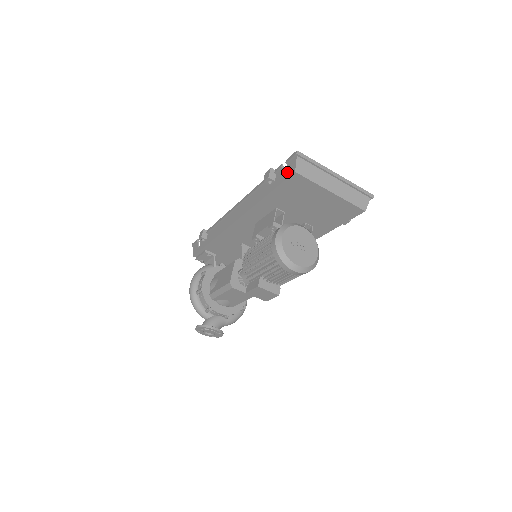
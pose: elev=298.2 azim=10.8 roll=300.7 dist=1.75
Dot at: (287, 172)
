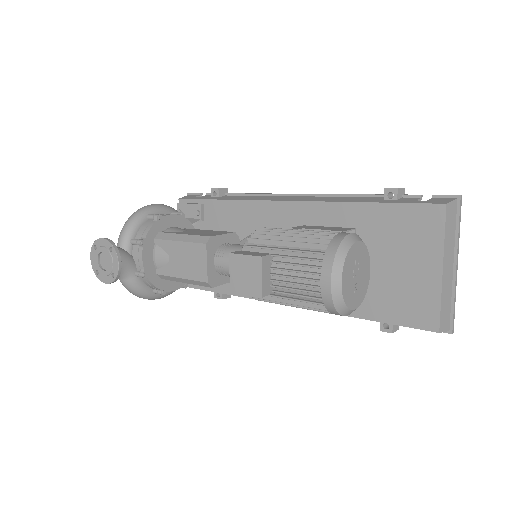
Dot at: (429, 200)
